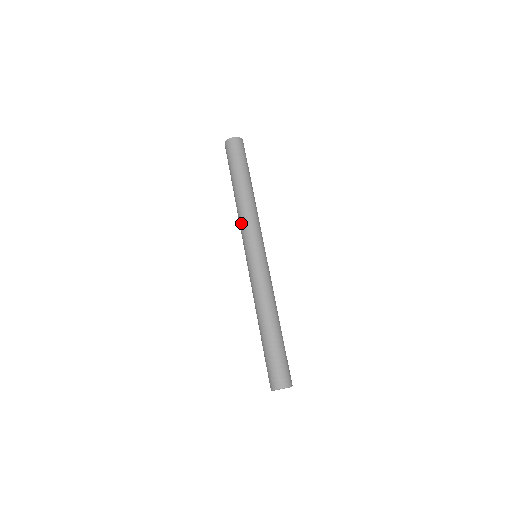
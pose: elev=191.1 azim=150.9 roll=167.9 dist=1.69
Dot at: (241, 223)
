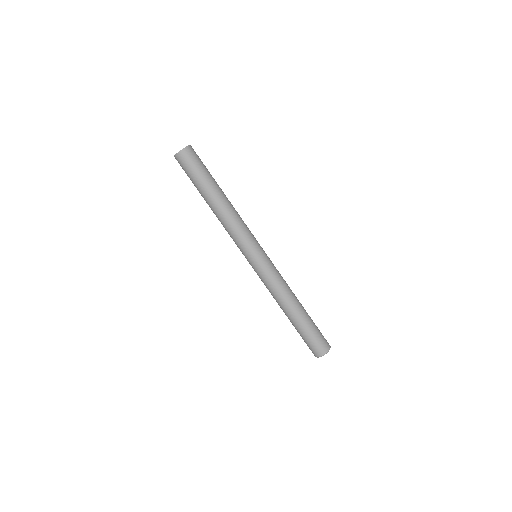
Dot at: (229, 234)
